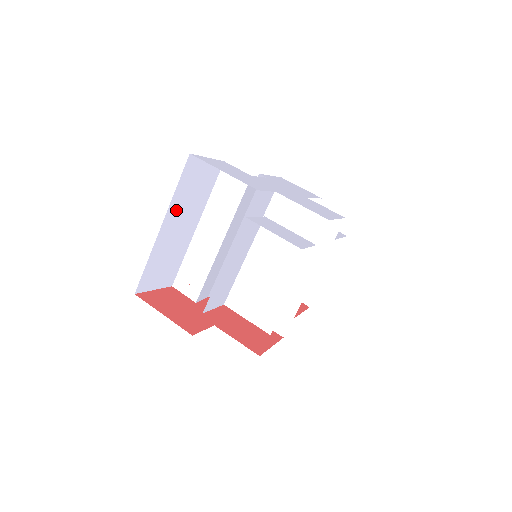
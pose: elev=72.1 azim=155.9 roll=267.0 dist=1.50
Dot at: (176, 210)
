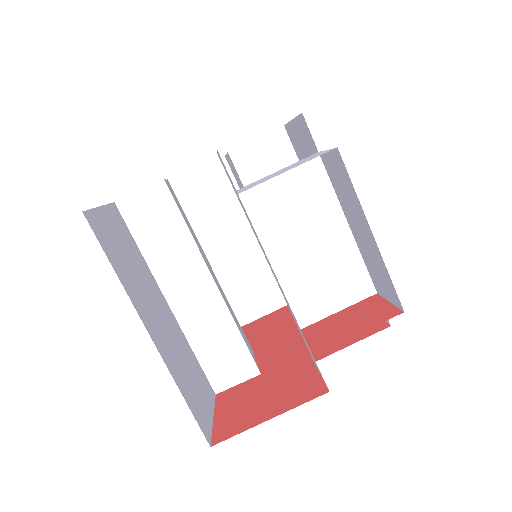
Dot at: (139, 300)
